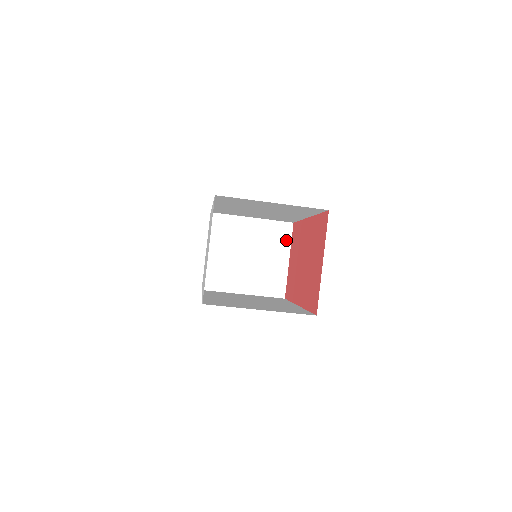
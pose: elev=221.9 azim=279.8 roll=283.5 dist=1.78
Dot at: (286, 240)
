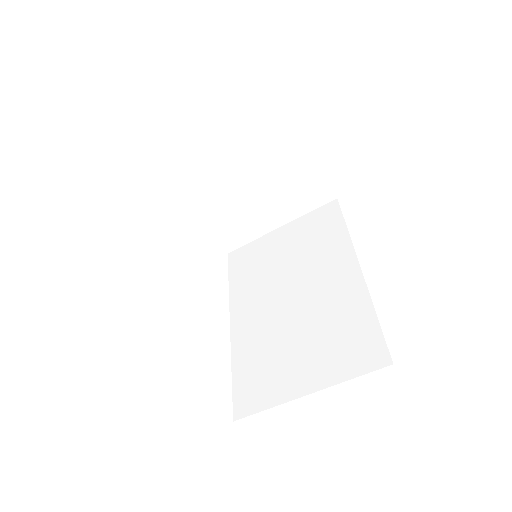
Dot at: (285, 132)
